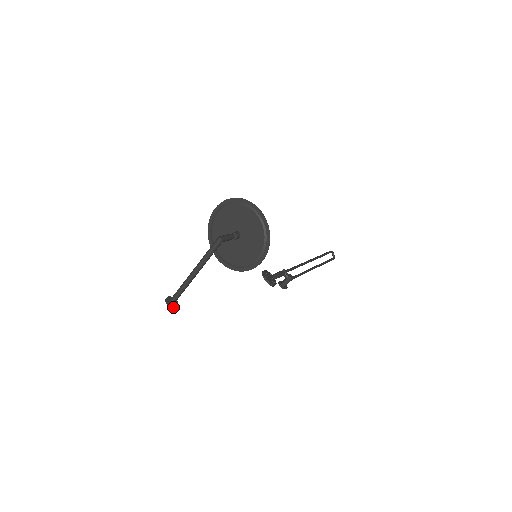
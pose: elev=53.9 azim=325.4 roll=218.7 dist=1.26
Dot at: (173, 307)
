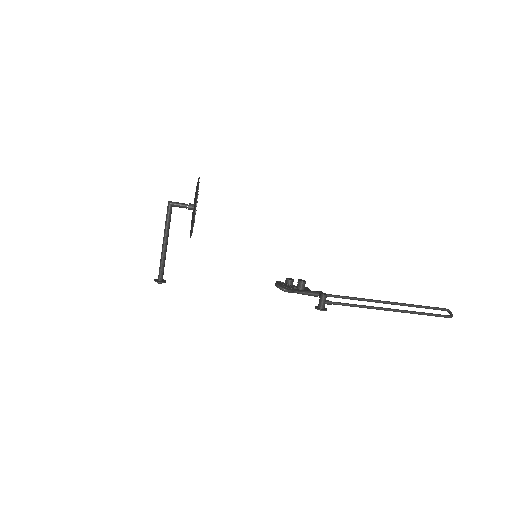
Dot at: (157, 281)
